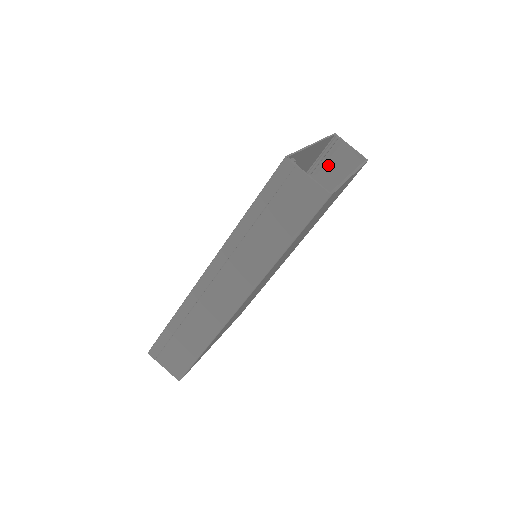
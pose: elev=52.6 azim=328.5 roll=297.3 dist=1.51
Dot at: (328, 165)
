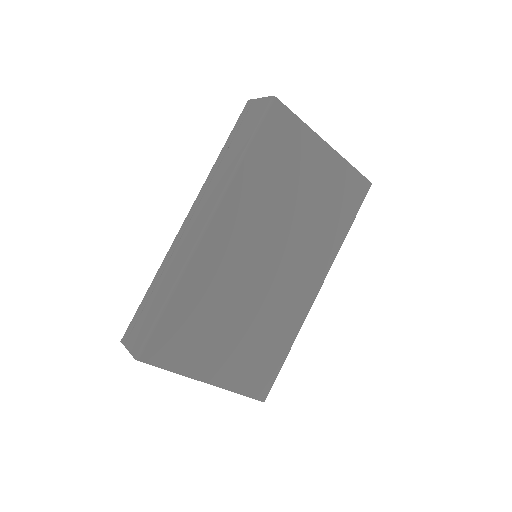
Dot at: occluded
